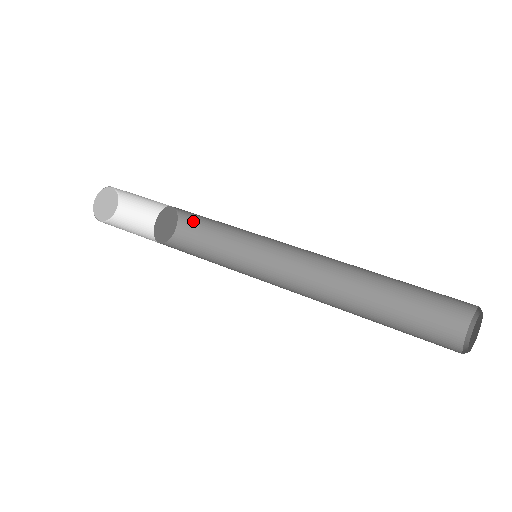
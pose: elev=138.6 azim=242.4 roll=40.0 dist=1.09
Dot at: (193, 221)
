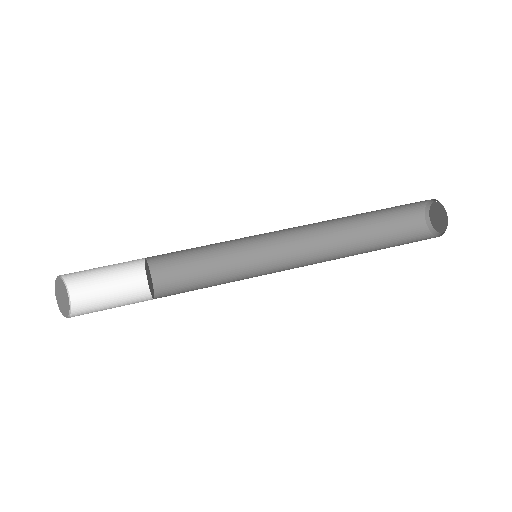
Dot at: (169, 265)
